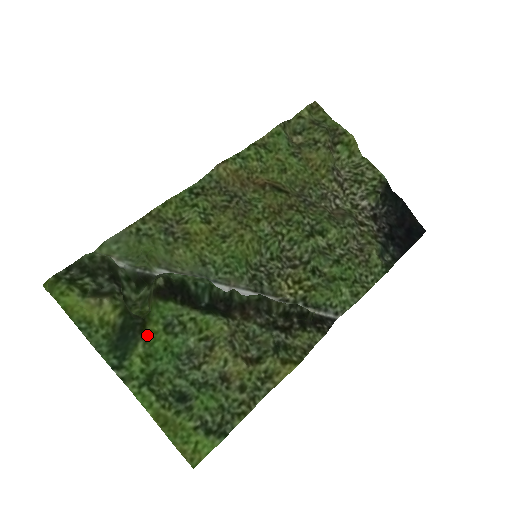
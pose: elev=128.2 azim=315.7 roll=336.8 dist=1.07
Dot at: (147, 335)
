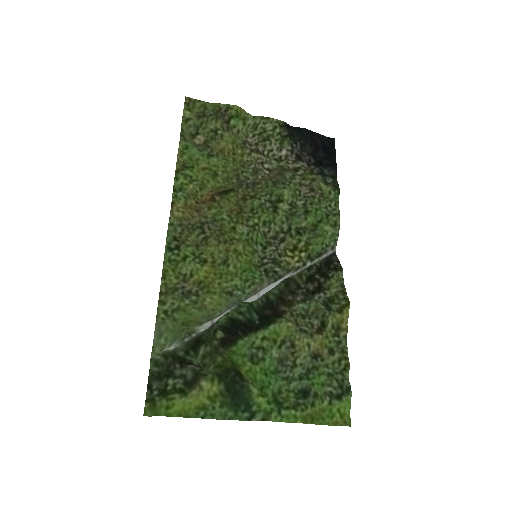
Dot at: (247, 378)
